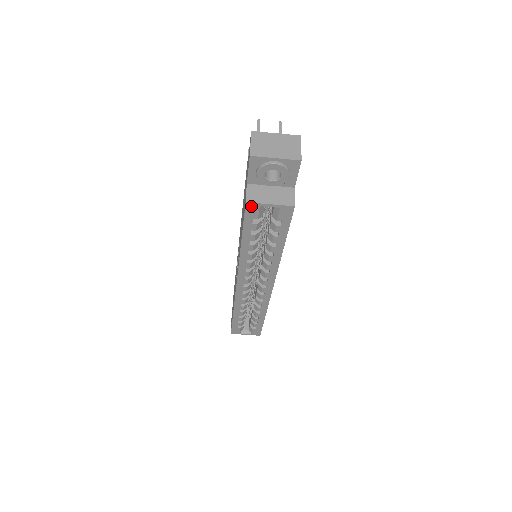
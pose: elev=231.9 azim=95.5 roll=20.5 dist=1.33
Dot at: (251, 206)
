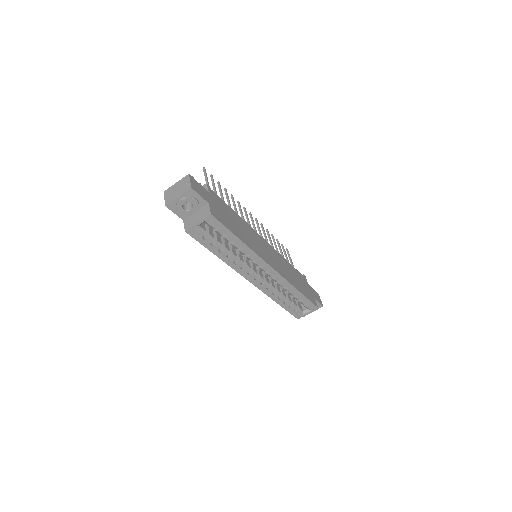
Dot at: (190, 231)
